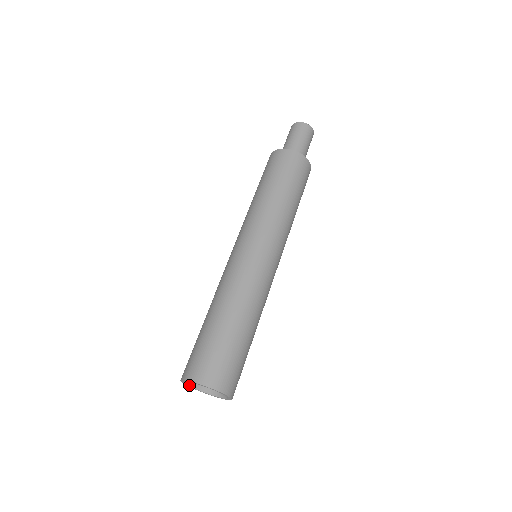
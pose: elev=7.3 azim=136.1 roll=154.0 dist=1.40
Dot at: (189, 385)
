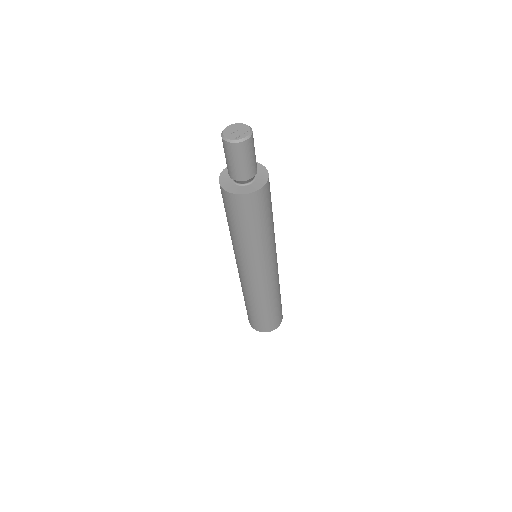
Dot at: occluded
